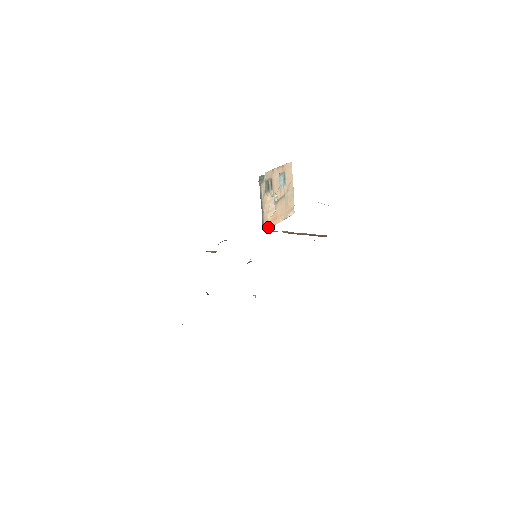
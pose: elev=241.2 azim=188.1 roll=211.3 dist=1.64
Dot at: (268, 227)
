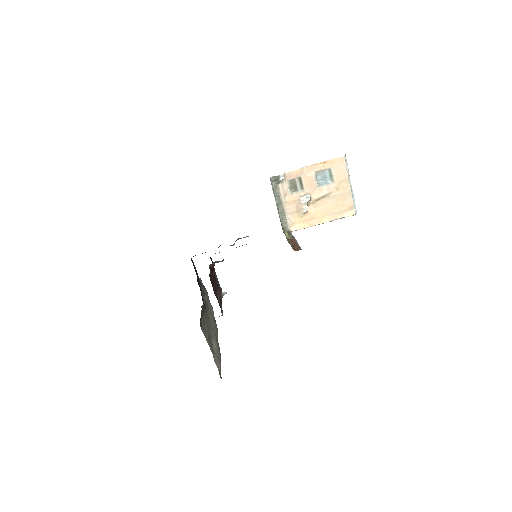
Dot at: (297, 228)
